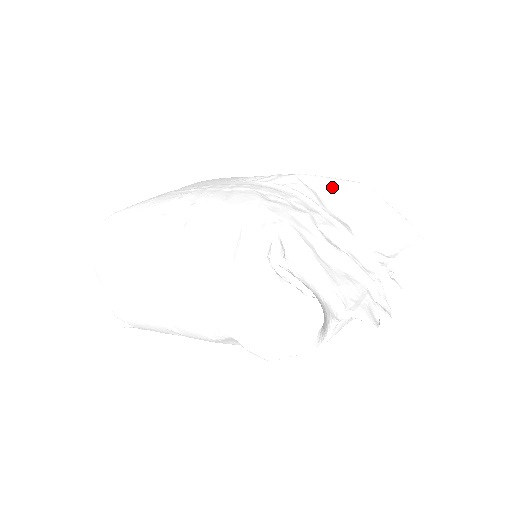
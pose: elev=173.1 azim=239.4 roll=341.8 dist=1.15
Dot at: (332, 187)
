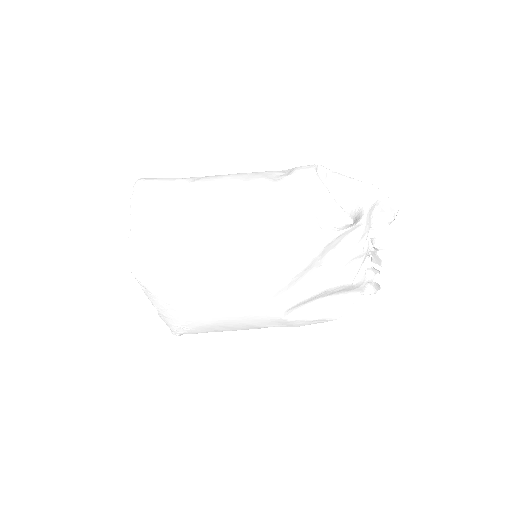
Dot at: occluded
